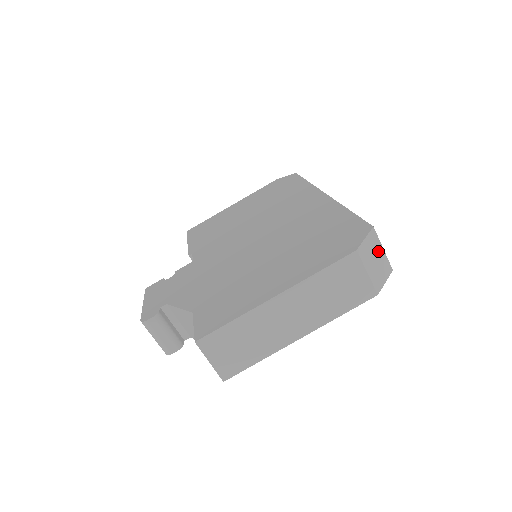
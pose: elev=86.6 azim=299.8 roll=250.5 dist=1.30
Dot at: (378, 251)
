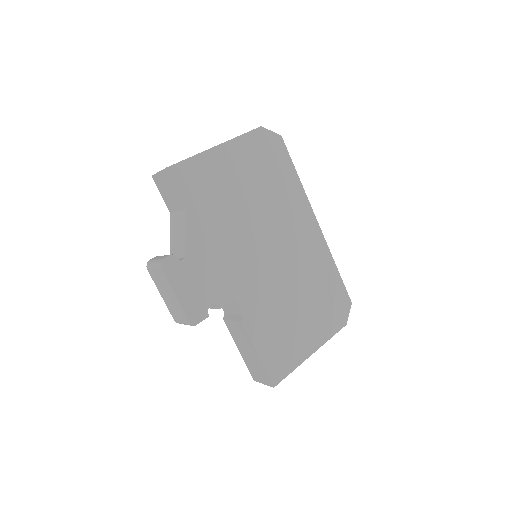
Dot at: occluded
